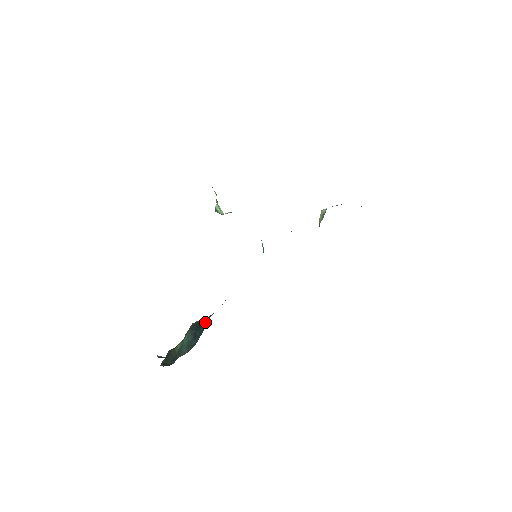
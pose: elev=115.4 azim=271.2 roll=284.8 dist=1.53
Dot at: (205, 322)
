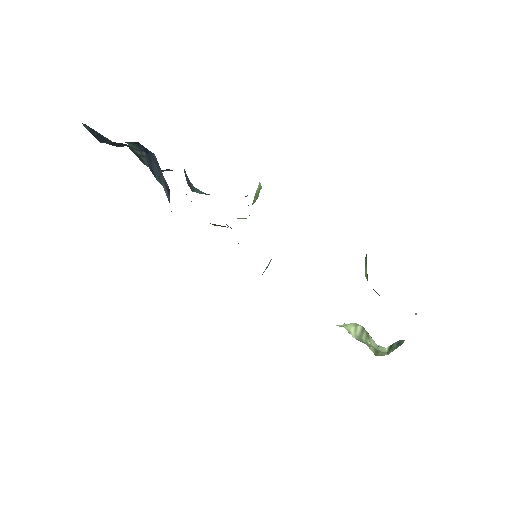
Dot at: occluded
